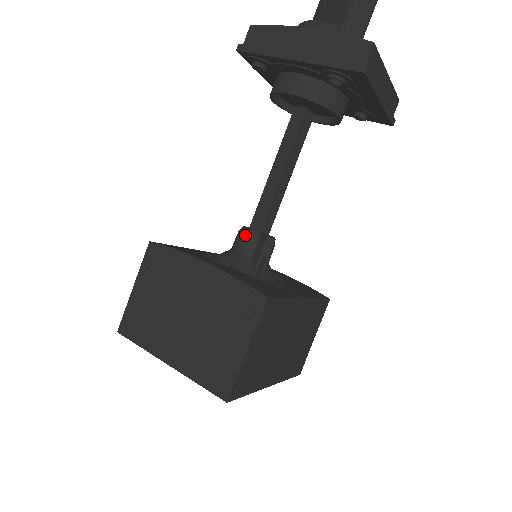
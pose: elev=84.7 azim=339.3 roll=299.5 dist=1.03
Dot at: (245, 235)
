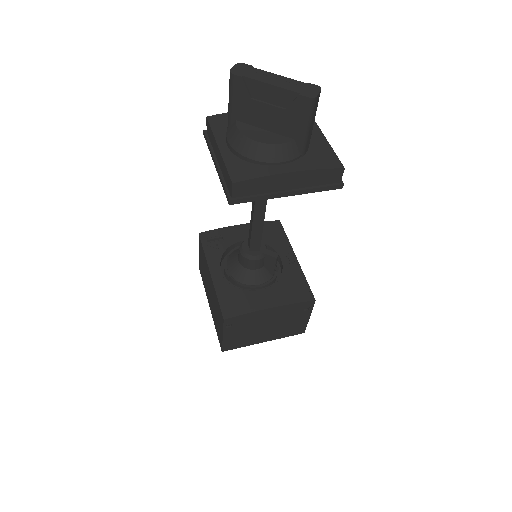
Dot at: (256, 261)
